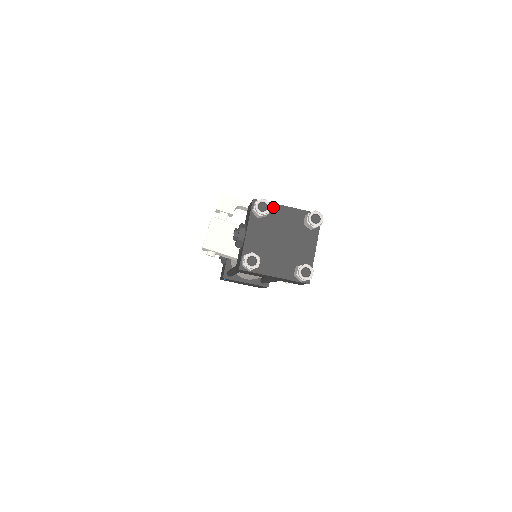
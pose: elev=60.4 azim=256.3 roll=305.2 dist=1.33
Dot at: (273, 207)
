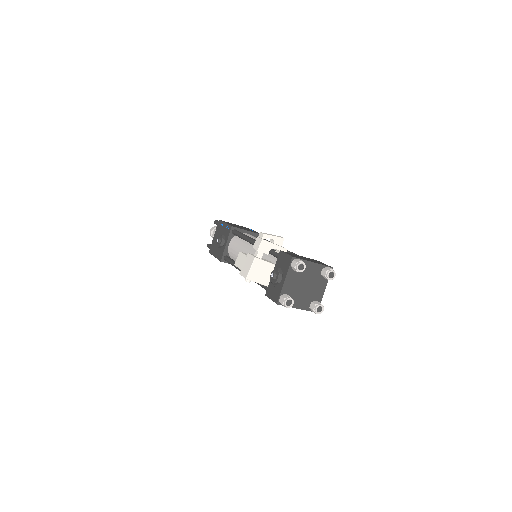
Dot at: occluded
